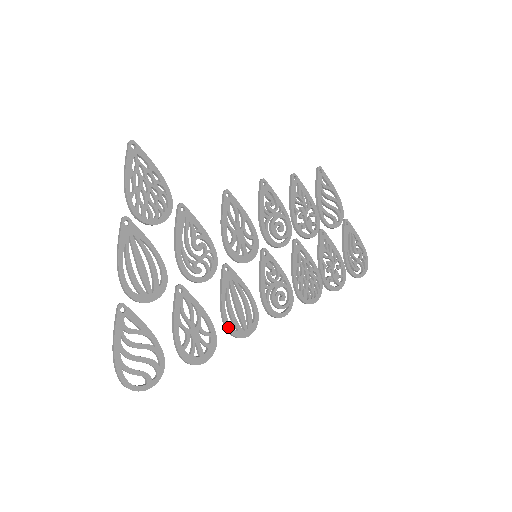
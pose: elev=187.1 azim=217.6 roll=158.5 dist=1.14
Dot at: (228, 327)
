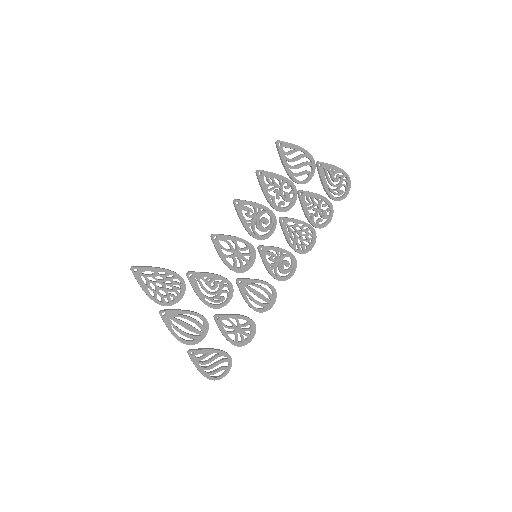
Dot at: (258, 311)
